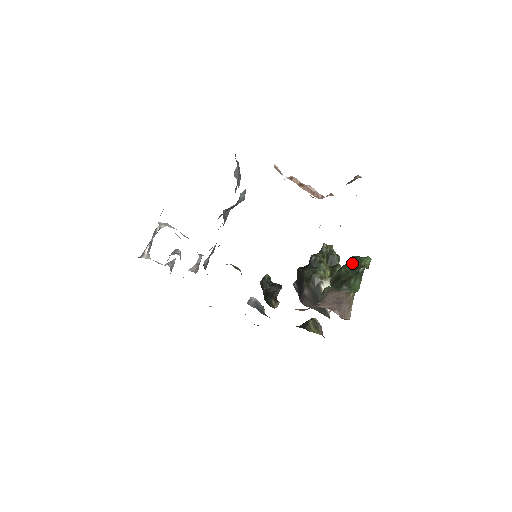
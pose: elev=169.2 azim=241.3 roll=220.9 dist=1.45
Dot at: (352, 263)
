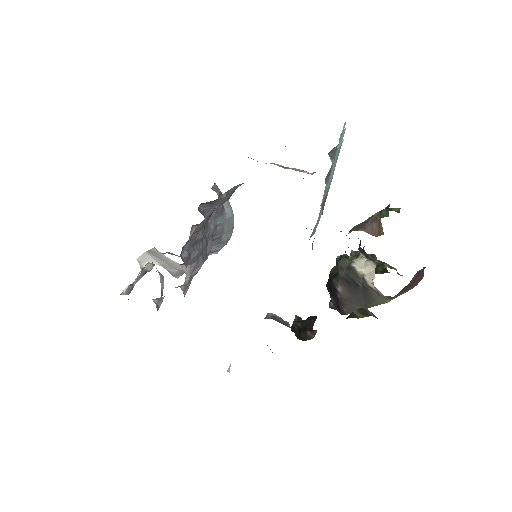
Dot at: occluded
